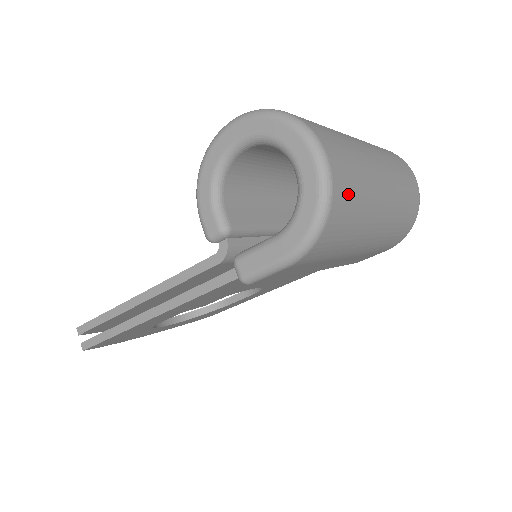
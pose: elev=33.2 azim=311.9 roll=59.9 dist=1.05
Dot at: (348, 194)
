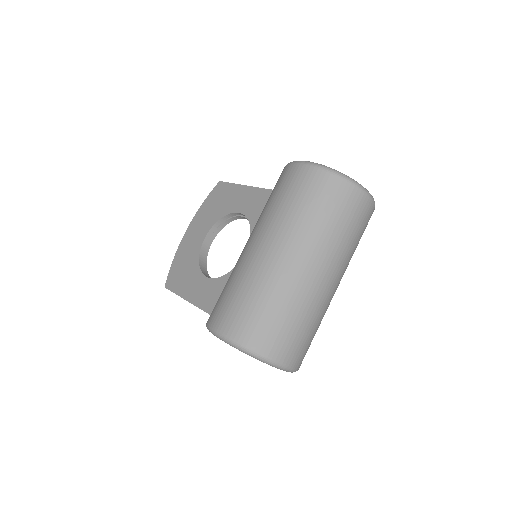
Dot at: (307, 348)
